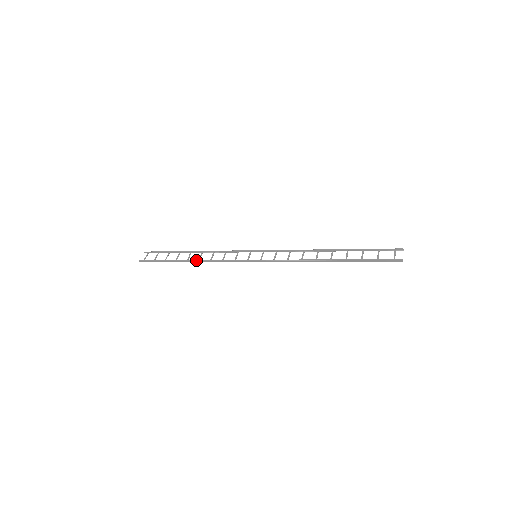
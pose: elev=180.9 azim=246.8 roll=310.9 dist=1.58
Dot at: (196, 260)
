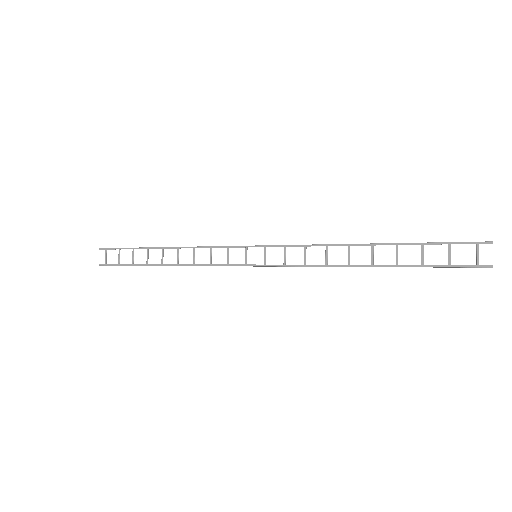
Dot at: (174, 265)
